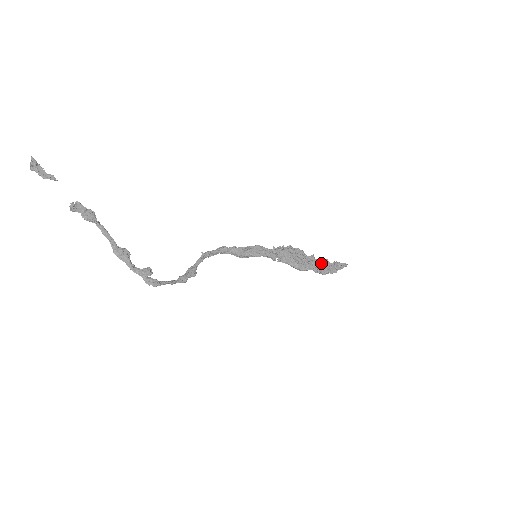
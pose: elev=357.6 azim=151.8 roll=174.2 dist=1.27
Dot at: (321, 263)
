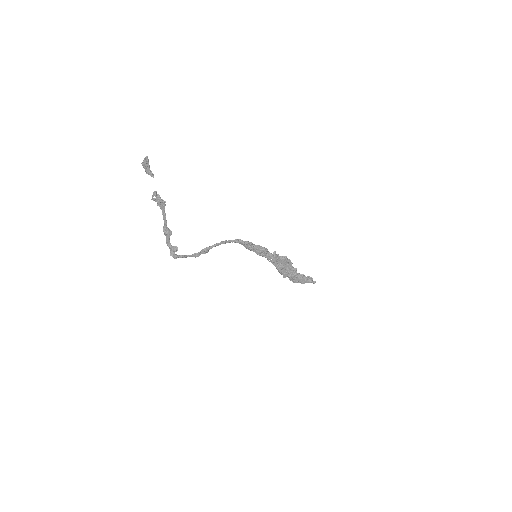
Dot at: (298, 275)
